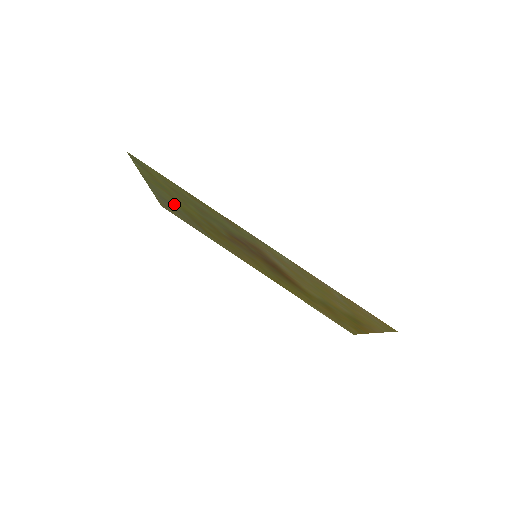
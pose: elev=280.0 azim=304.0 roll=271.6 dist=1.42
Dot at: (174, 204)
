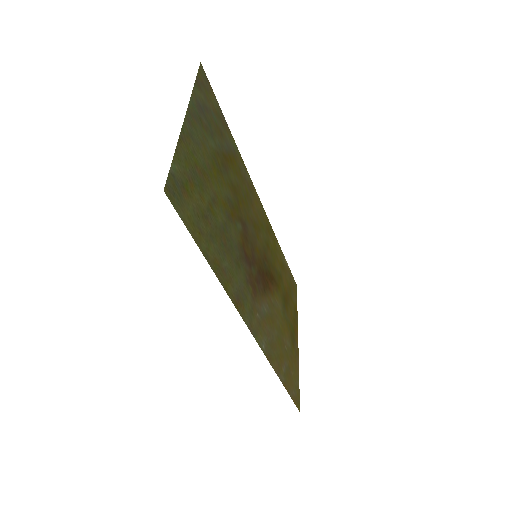
Dot at: (208, 143)
